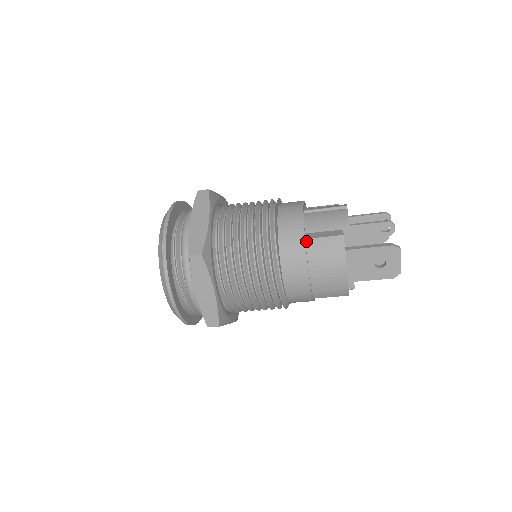
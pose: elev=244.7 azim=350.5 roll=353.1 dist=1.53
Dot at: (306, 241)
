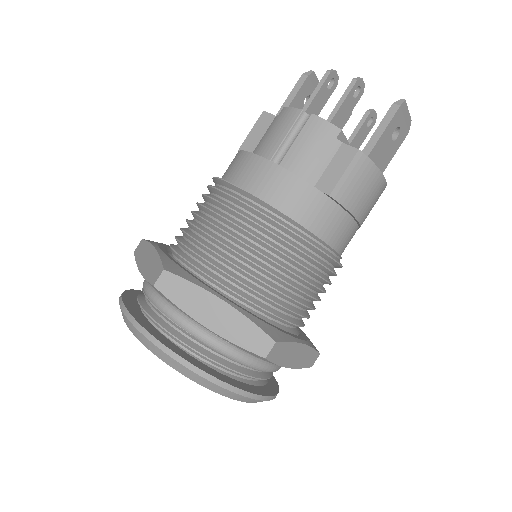
Dot at: (332, 197)
